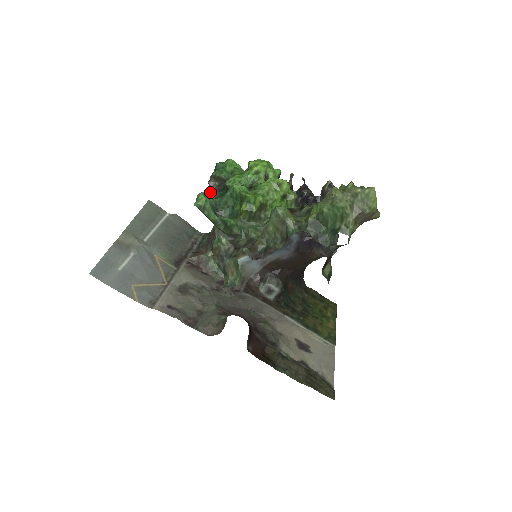
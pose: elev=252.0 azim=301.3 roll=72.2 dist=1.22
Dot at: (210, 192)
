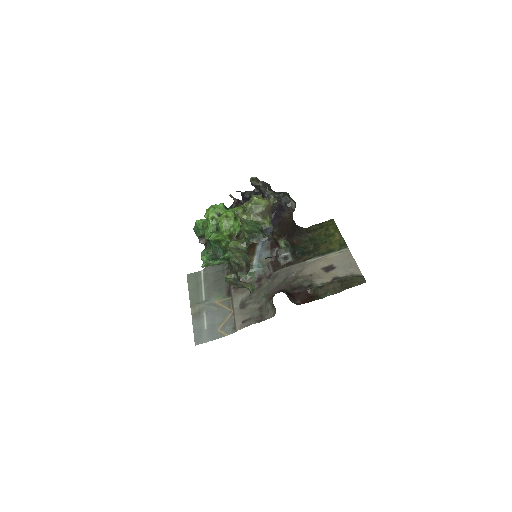
Dot at: (205, 247)
